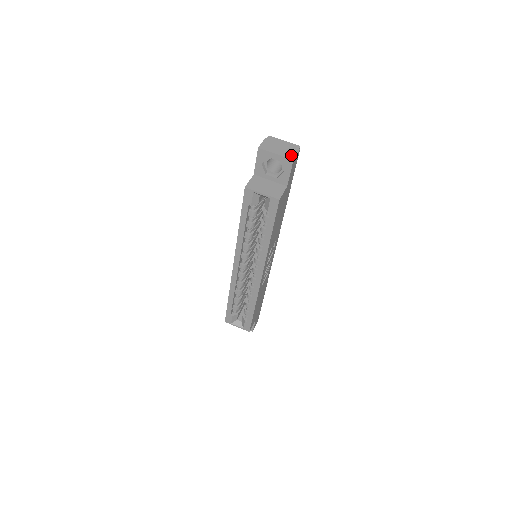
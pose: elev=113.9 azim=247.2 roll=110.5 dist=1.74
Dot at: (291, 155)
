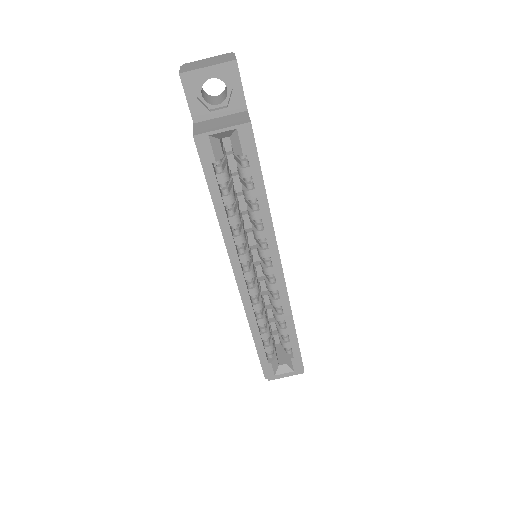
Dot at: (229, 59)
